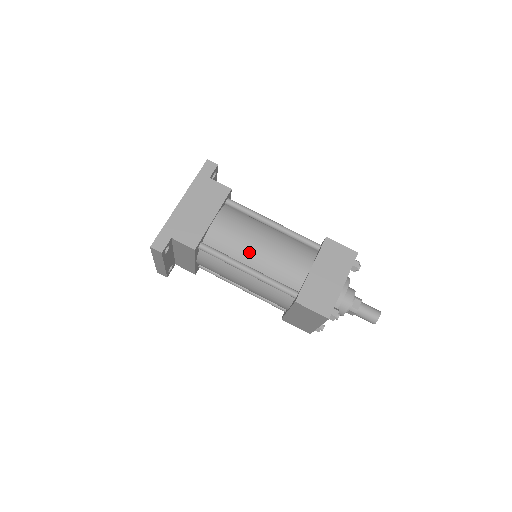
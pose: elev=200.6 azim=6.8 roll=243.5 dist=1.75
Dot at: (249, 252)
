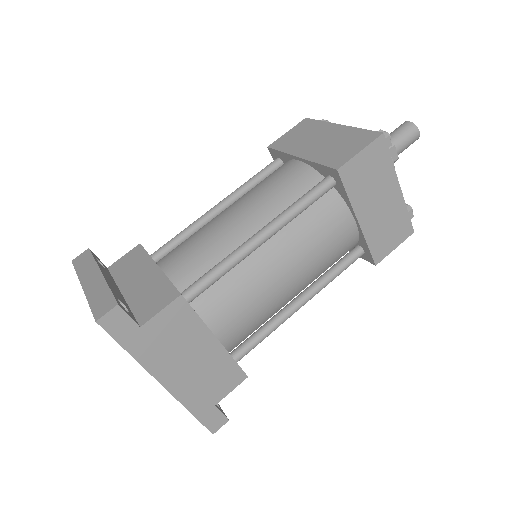
Dot at: (285, 297)
